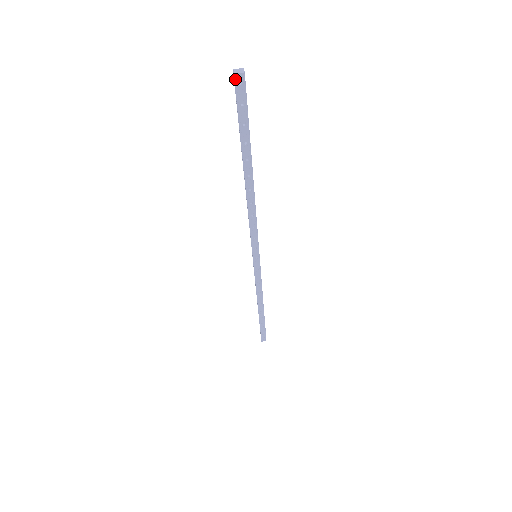
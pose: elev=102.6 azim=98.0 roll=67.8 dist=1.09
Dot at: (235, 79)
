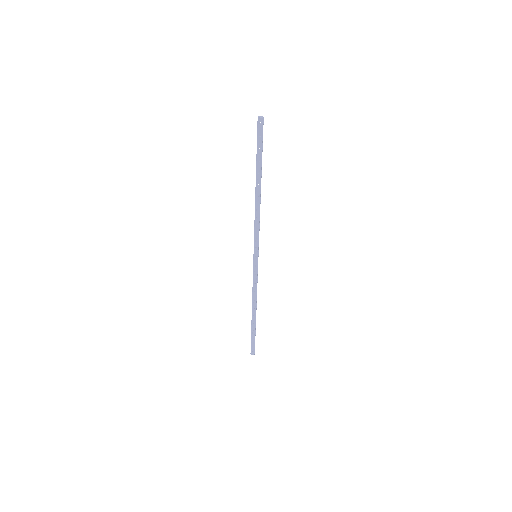
Dot at: (258, 120)
